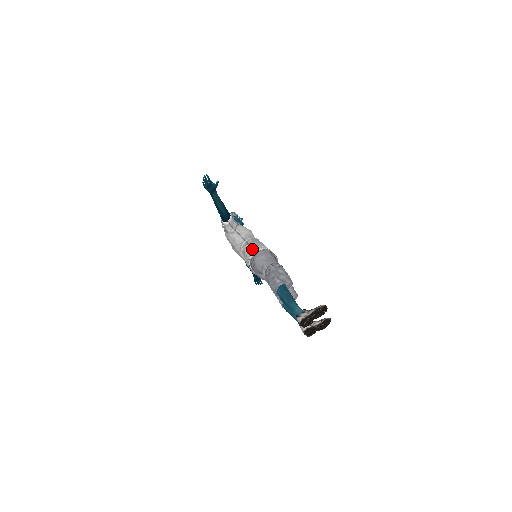
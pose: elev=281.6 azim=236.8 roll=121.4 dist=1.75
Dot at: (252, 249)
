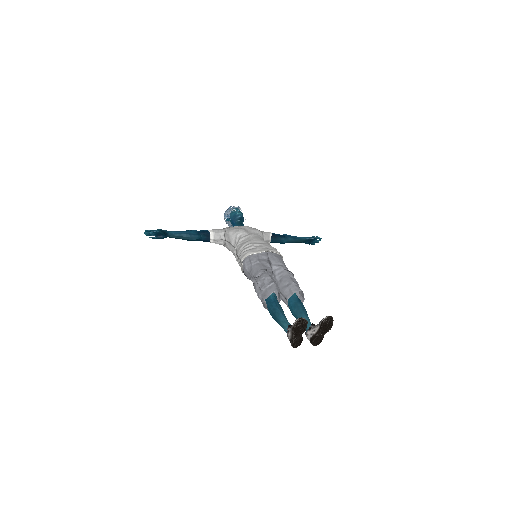
Dot at: (239, 261)
